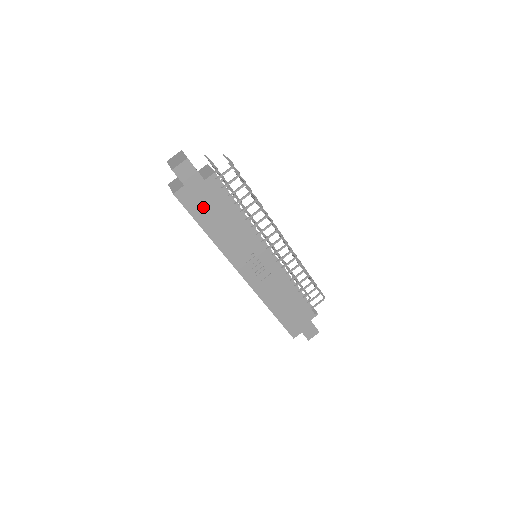
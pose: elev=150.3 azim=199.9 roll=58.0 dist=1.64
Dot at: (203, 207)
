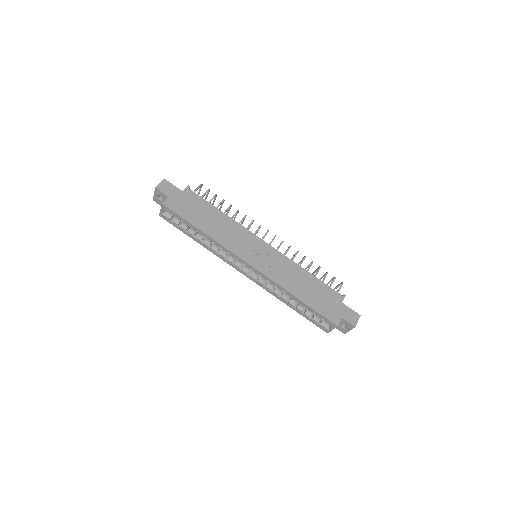
Dot at: (189, 210)
